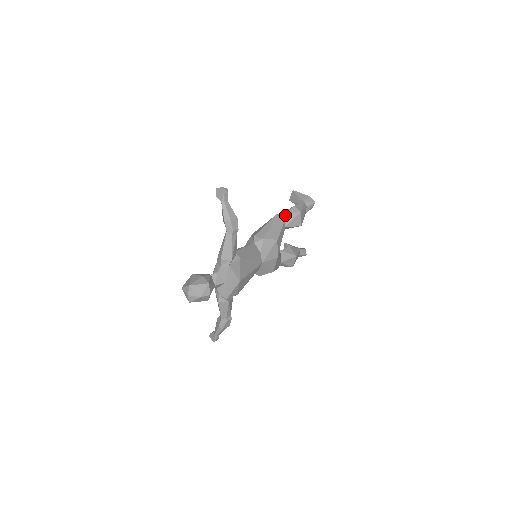
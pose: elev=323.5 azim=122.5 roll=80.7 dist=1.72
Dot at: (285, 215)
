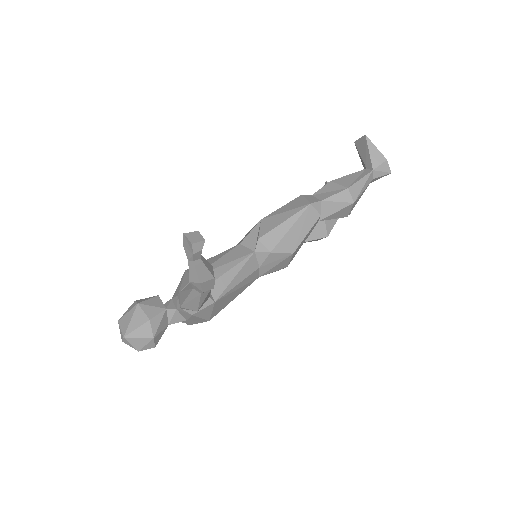
Dot at: (326, 202)
